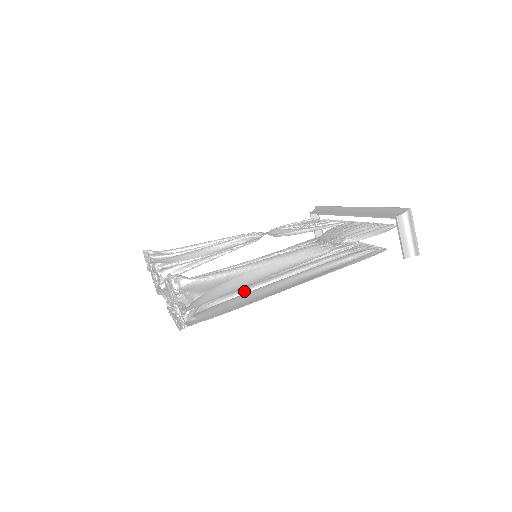
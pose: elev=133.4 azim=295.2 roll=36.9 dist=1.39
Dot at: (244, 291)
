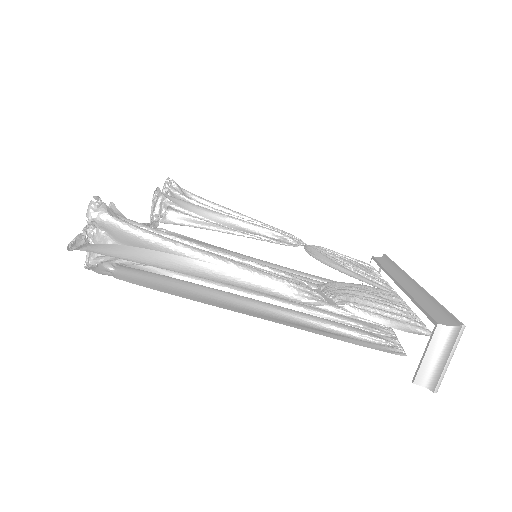
Dot at: (204, 282)
